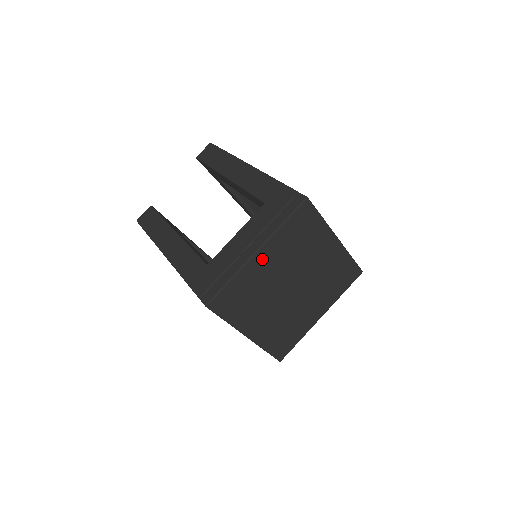
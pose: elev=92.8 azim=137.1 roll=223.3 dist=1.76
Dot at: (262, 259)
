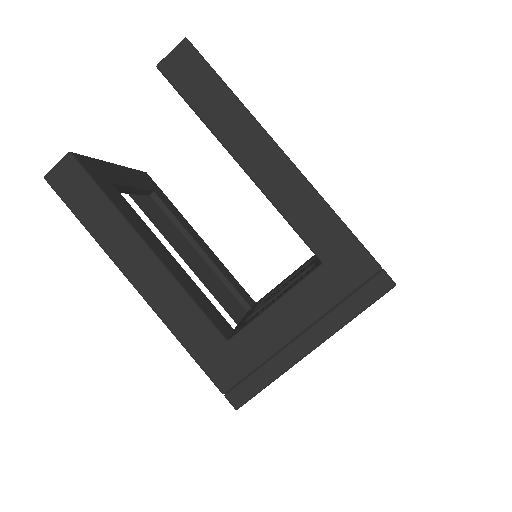
Dot at: occluded
